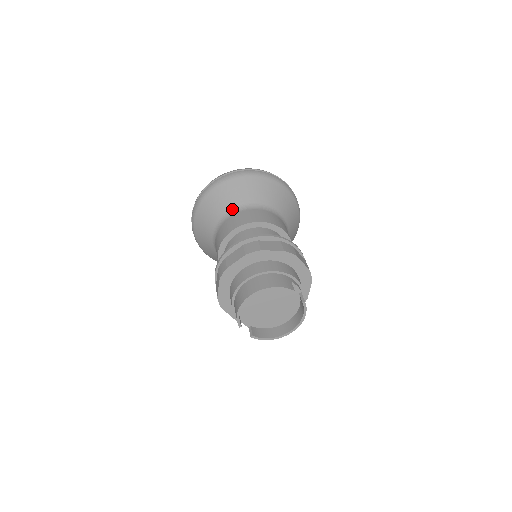
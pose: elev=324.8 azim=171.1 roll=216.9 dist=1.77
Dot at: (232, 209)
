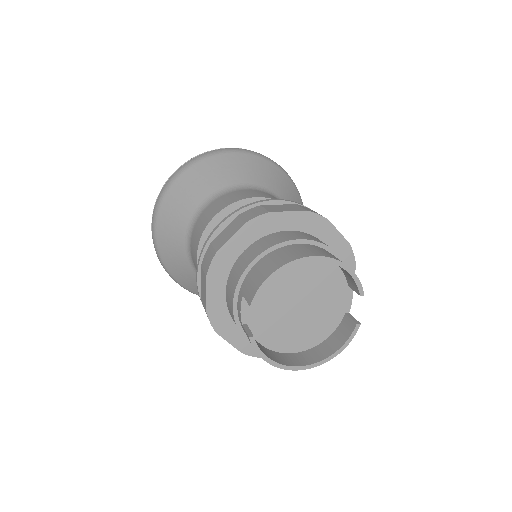
Dot at: (253, 184)
